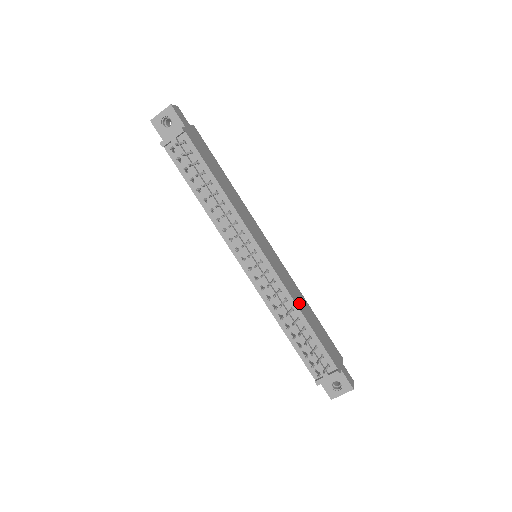
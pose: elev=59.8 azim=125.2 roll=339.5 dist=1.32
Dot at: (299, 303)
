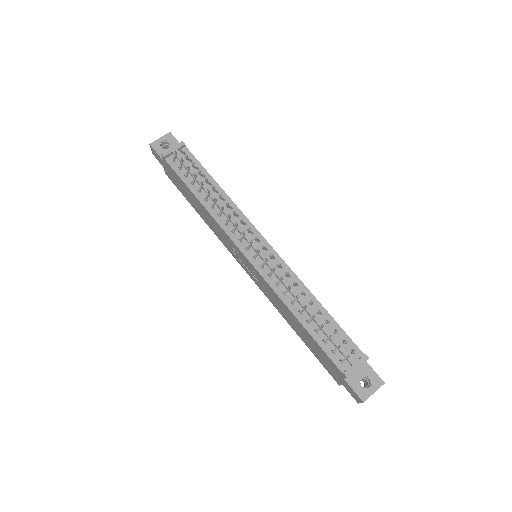
Dot at: occluded
